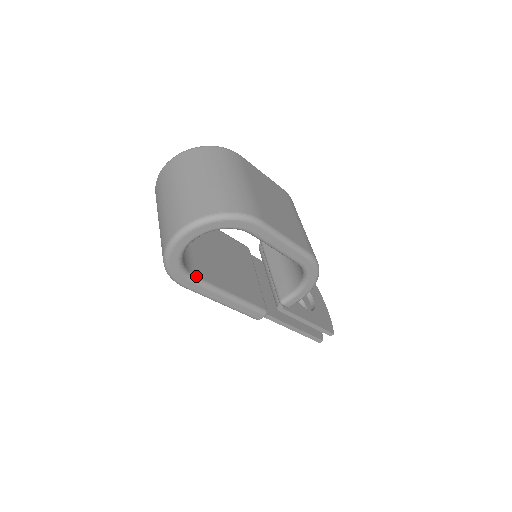
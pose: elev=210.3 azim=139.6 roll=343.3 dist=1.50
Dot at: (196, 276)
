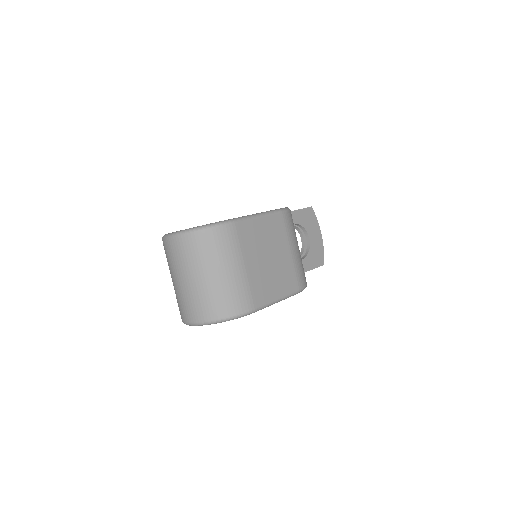
Dot at: occluded
